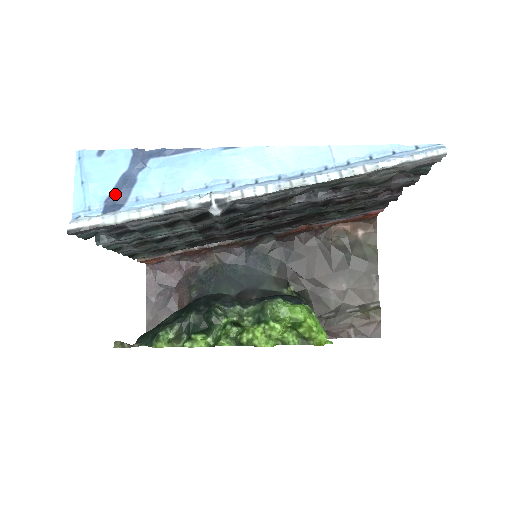
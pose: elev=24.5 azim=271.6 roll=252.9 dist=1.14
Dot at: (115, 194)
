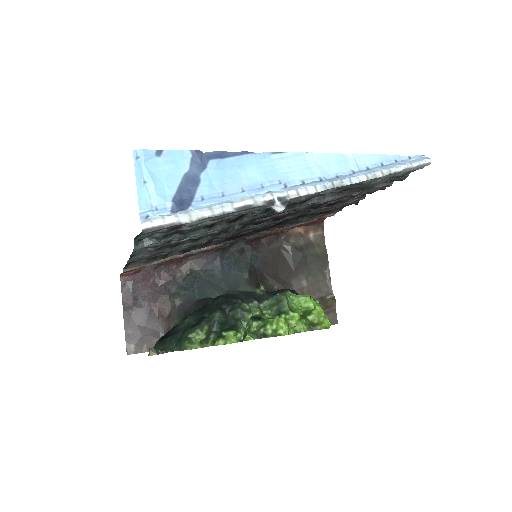
Dot at: (181, 193)
